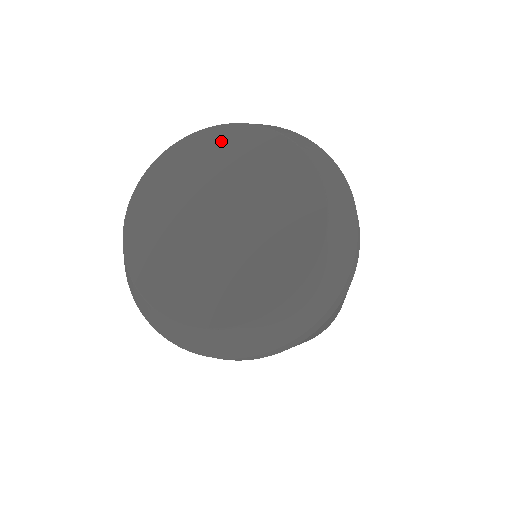
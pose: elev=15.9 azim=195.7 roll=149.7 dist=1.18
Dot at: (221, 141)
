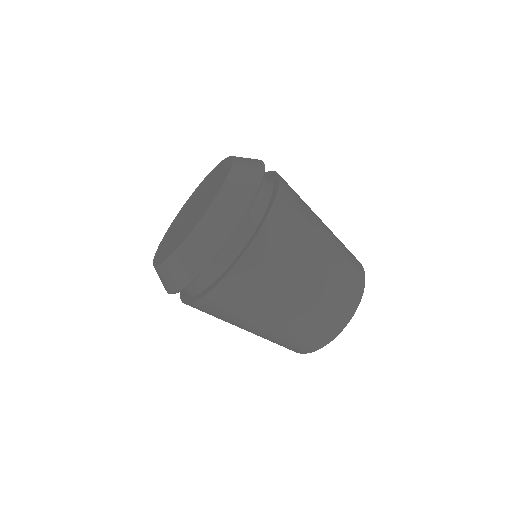
Dot at: occluded
